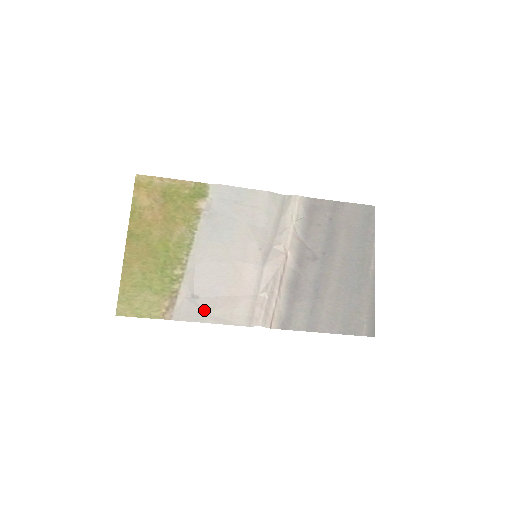
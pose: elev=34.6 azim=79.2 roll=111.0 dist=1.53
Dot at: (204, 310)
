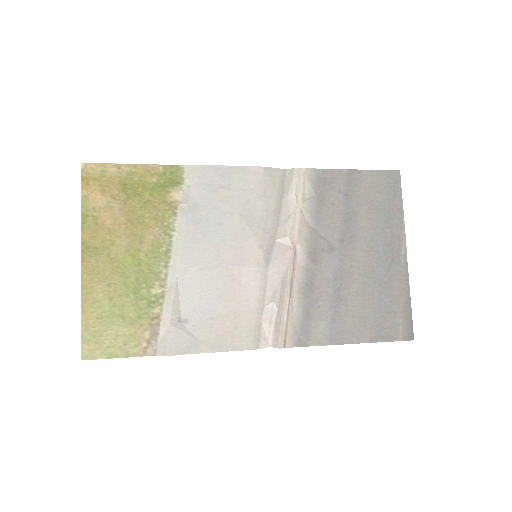
Dot at: (197, 337)
